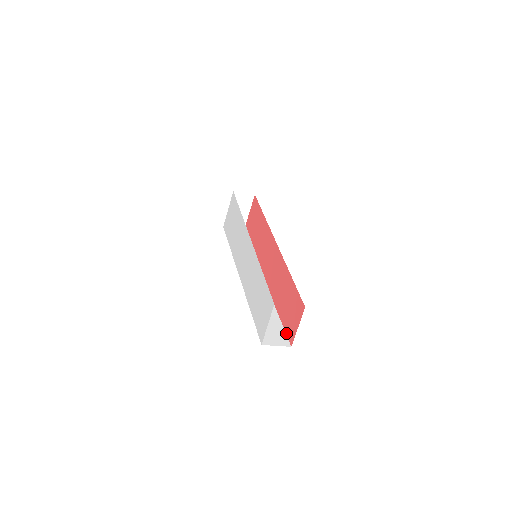
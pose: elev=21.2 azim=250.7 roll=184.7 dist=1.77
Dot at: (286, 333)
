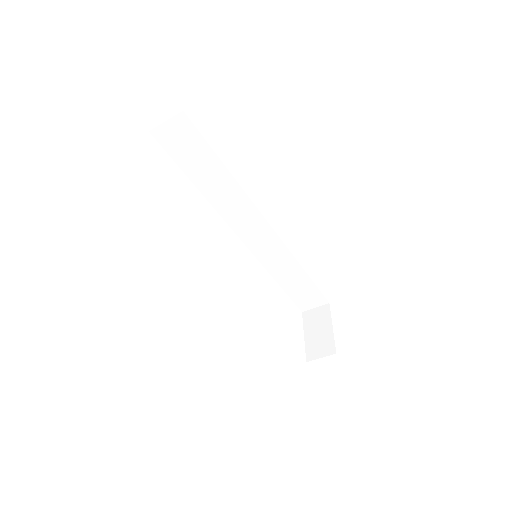
Dot at: occluded
